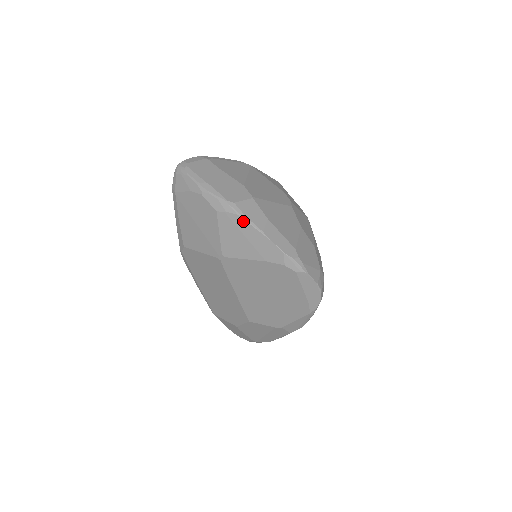
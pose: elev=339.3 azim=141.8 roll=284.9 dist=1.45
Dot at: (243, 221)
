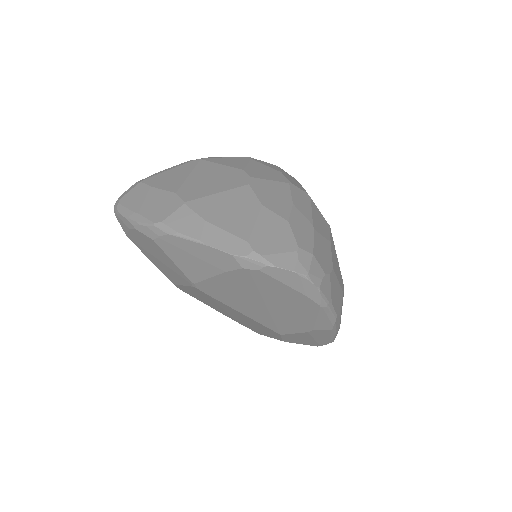
Dot at: (177, 239)
